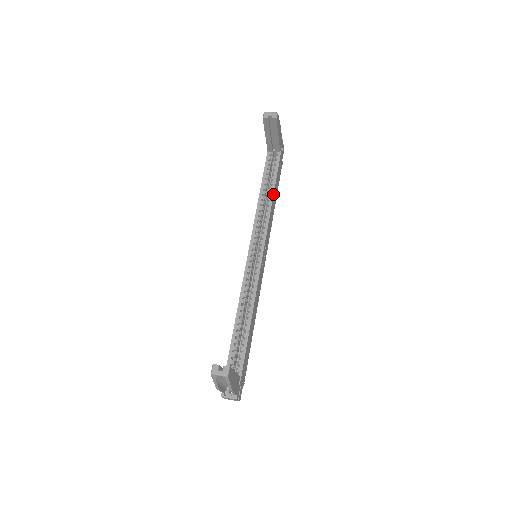
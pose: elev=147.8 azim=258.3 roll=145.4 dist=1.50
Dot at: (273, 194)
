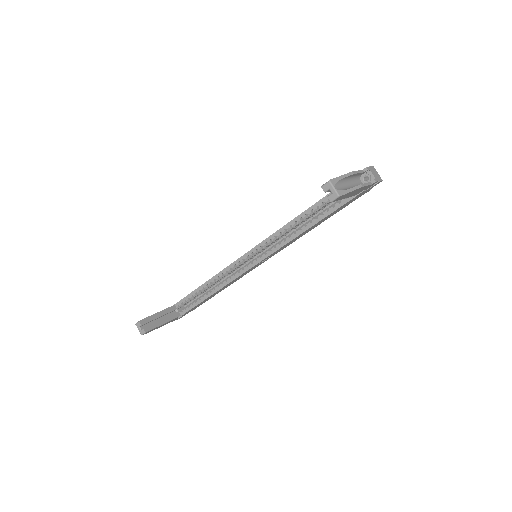
Dot at: (309, 228)
